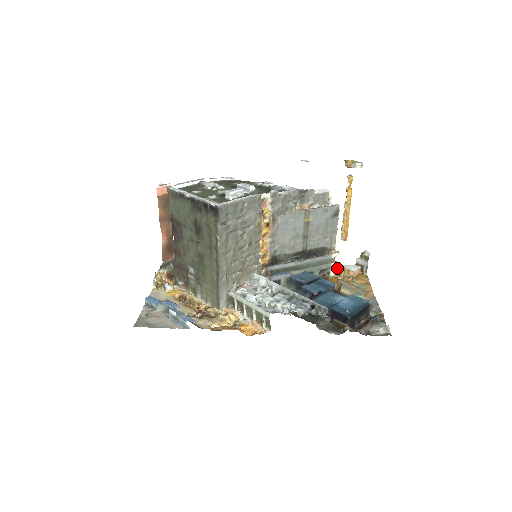
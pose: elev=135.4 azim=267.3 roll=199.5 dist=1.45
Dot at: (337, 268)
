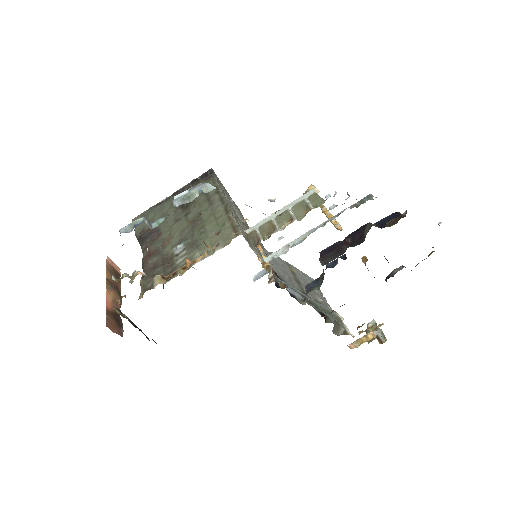
Dot at: (351, 347)
